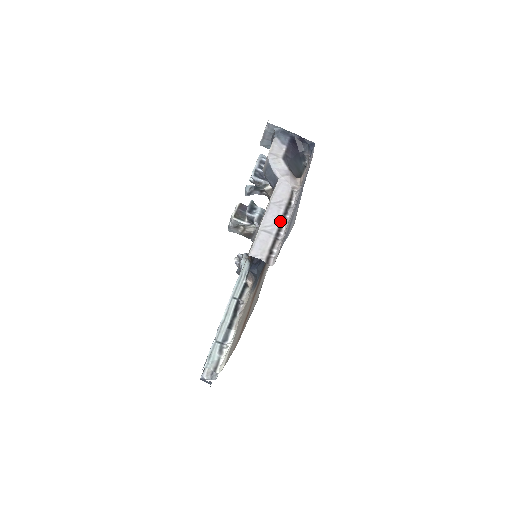
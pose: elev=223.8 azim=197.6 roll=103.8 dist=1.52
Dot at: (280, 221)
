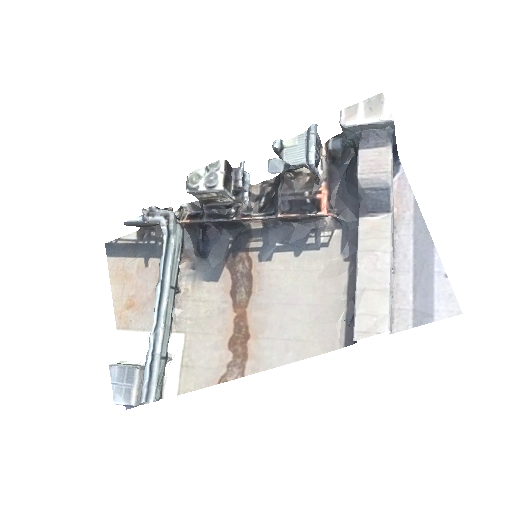
Dot at: (392, 273)
